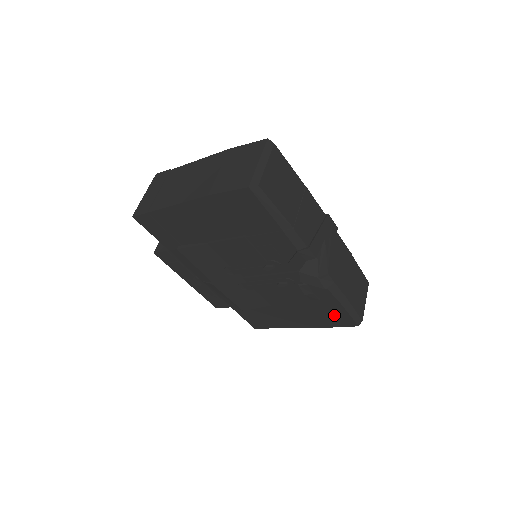
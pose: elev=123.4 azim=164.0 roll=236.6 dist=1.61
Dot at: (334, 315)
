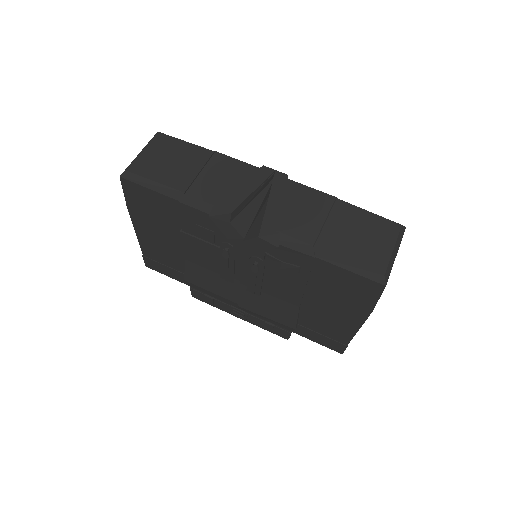
Dot at: (347, 284)
